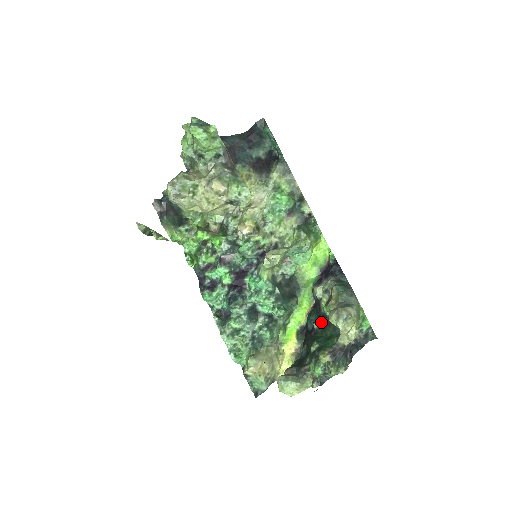
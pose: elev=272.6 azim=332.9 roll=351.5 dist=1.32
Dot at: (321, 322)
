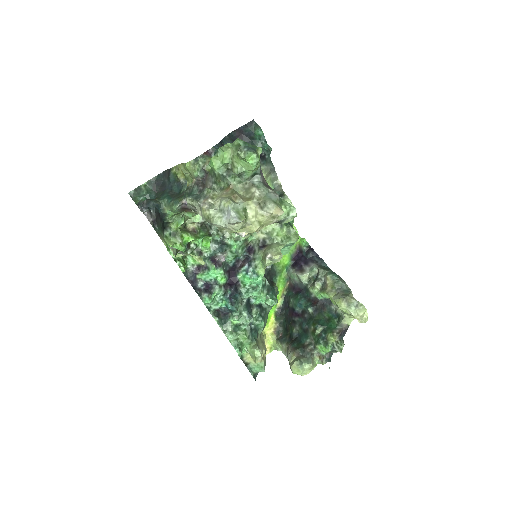
Dot at: (315, 306)
